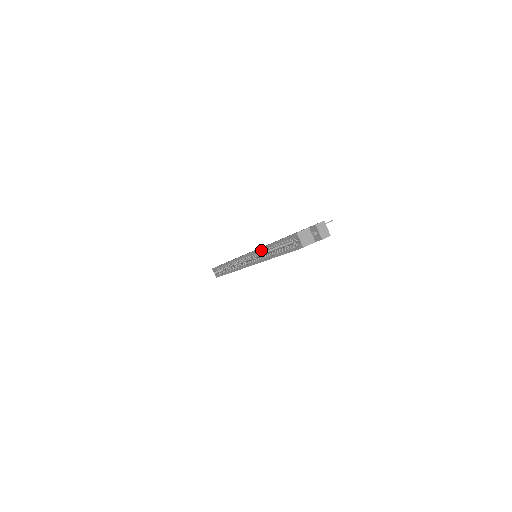
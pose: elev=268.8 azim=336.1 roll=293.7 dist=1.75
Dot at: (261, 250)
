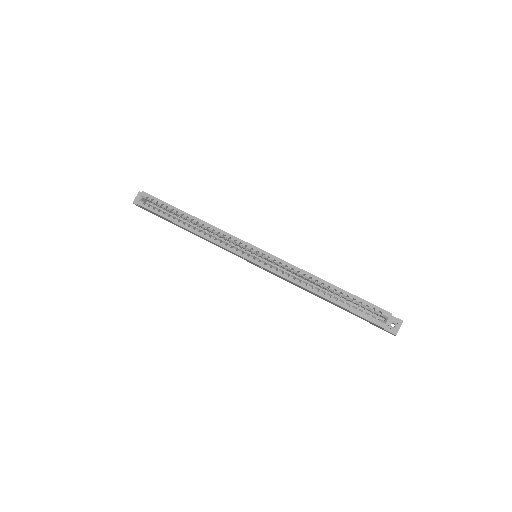
Dot at: (303, 272)
